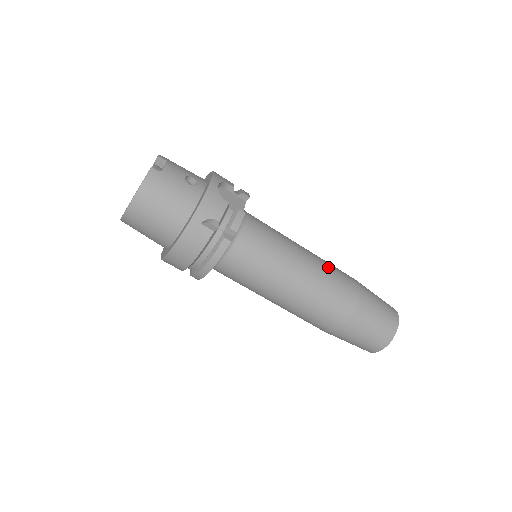
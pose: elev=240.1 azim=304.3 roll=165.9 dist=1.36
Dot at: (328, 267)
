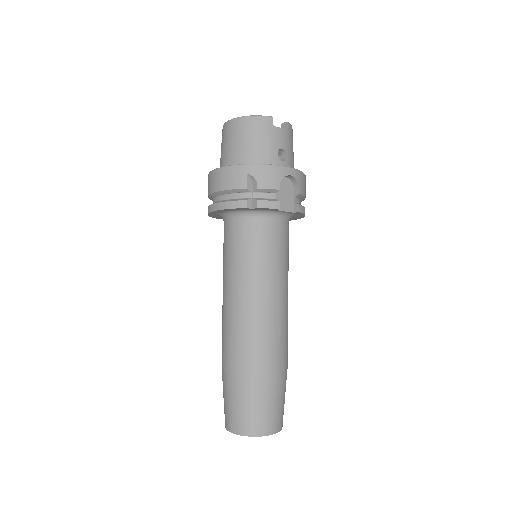
Dot at: (281, 325)
